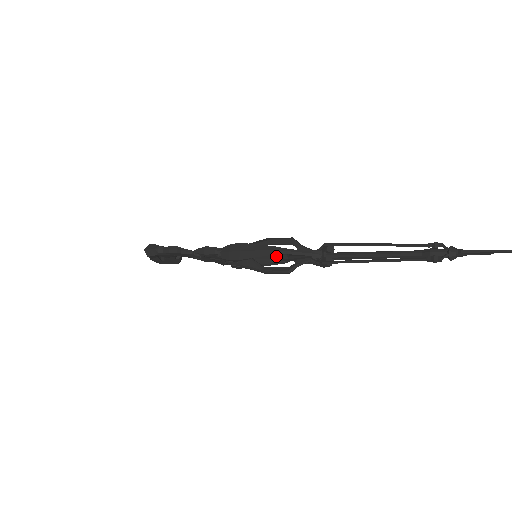
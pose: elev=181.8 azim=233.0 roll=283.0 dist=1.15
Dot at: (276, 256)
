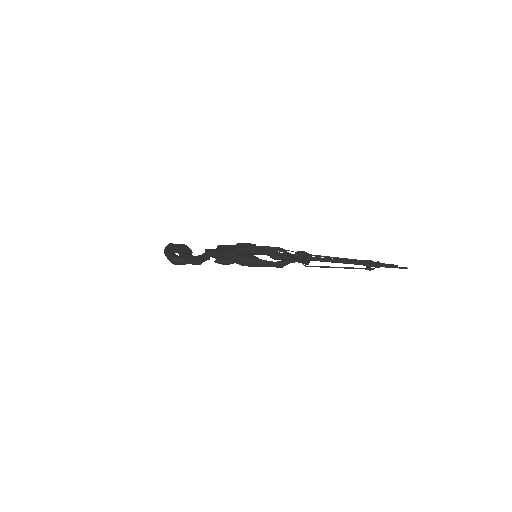
Dot at: (272, 258)
